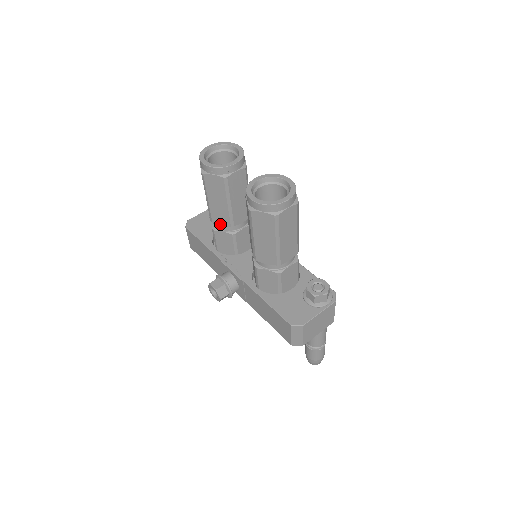
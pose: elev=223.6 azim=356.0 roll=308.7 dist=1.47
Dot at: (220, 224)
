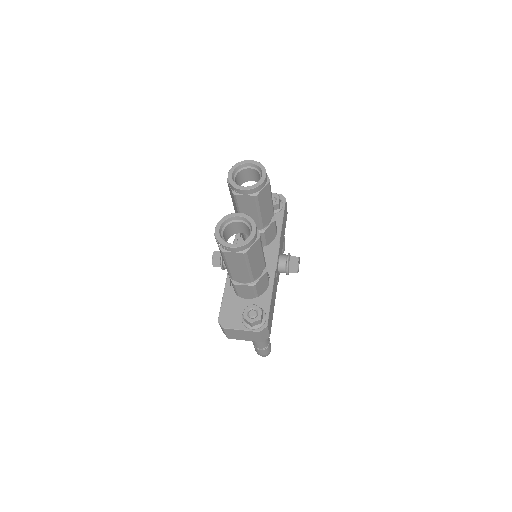
Dot at: occluded
